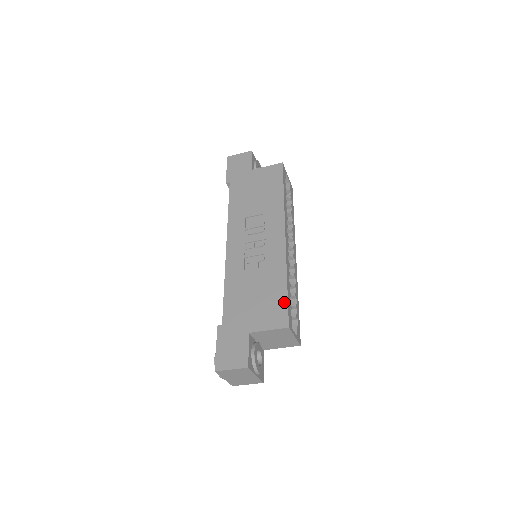
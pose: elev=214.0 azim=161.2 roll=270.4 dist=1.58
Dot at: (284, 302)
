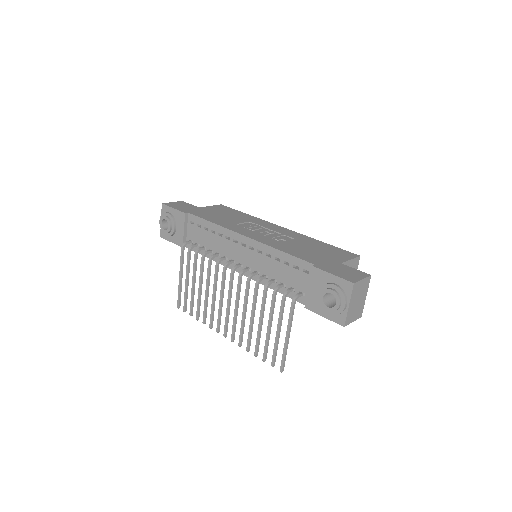
Dot at: (337, 248)
